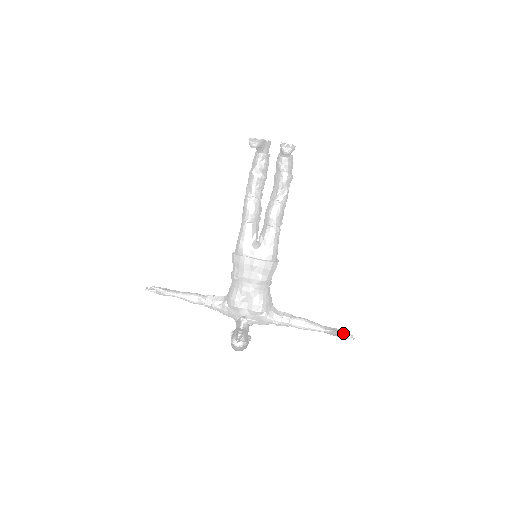
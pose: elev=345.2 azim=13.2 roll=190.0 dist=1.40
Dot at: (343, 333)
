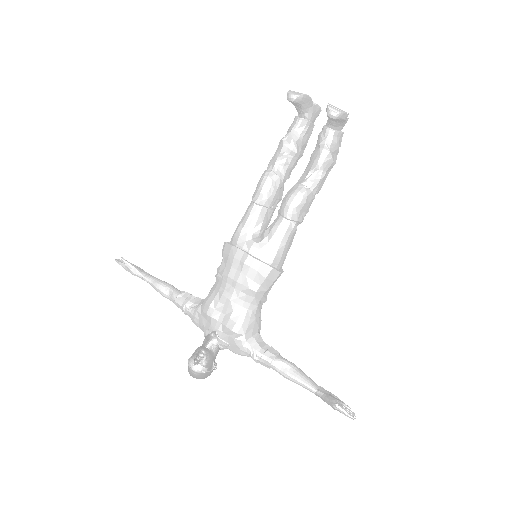
Dot at: (340, 403)
